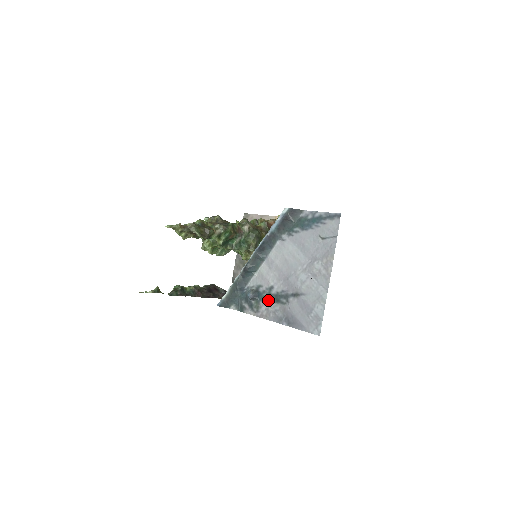
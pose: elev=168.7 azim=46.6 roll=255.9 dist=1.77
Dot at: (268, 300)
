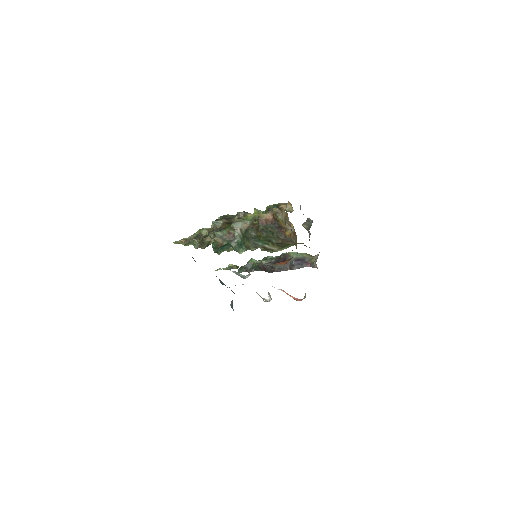
Dot at: occluded
